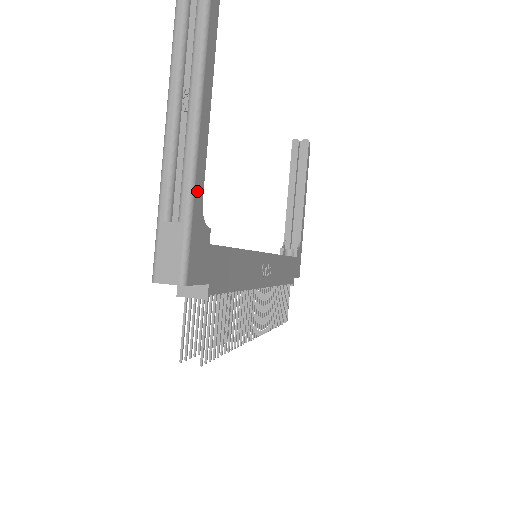
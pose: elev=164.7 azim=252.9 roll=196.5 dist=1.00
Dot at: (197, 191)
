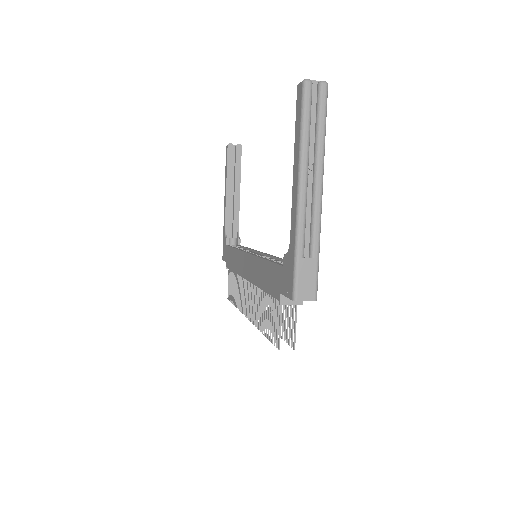
Dot at: (318, 235)
